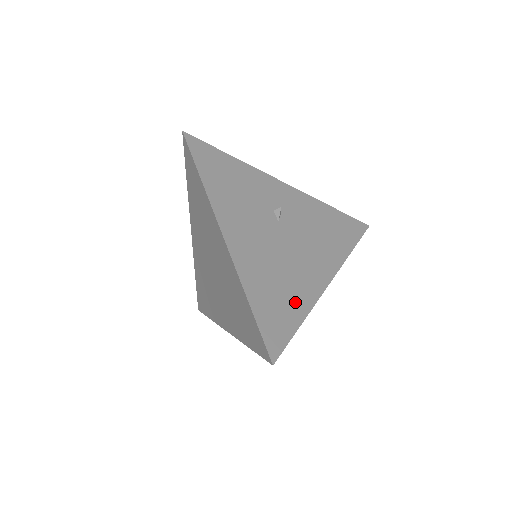
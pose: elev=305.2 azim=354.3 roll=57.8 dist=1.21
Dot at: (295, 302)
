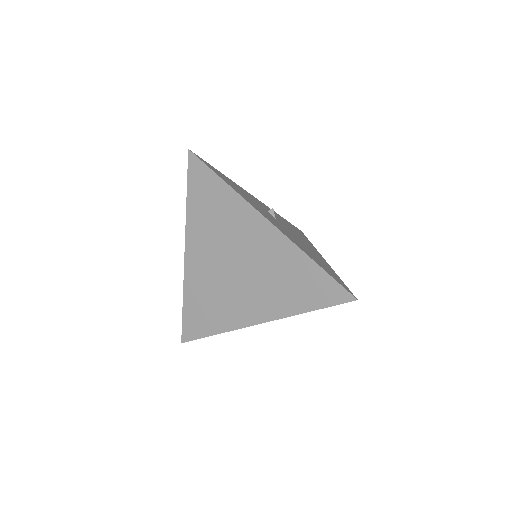
Dot at: (327, 266)
